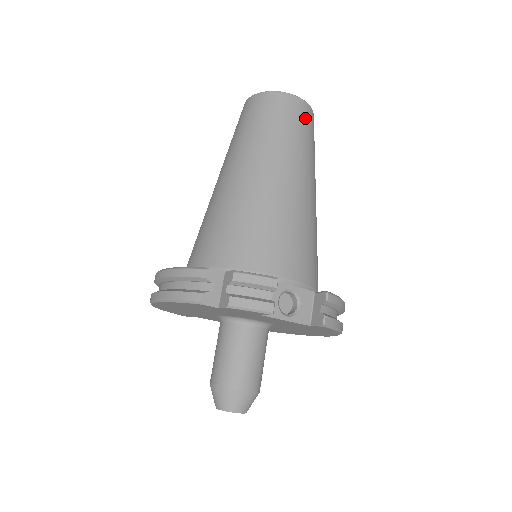
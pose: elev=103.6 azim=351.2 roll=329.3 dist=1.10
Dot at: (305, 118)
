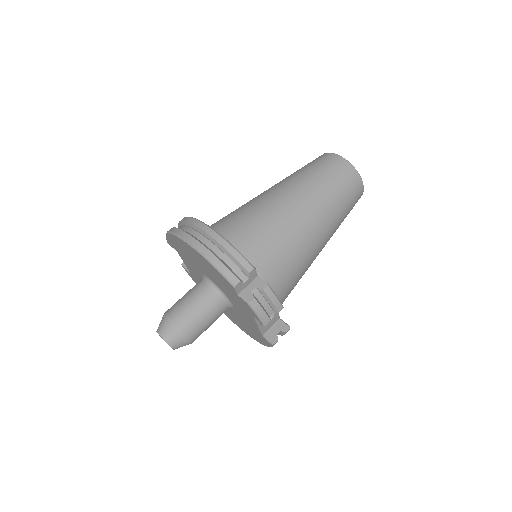
Dot at: occluded
